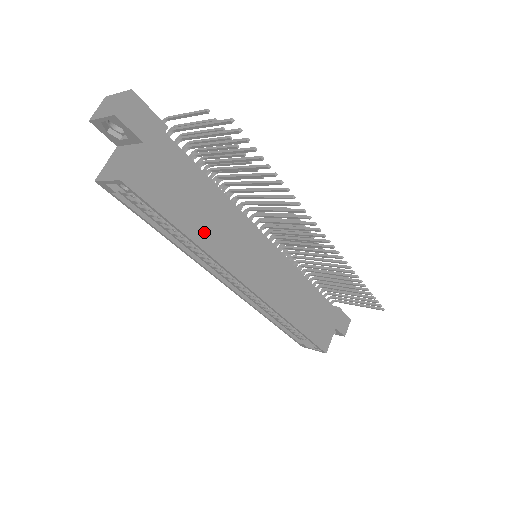
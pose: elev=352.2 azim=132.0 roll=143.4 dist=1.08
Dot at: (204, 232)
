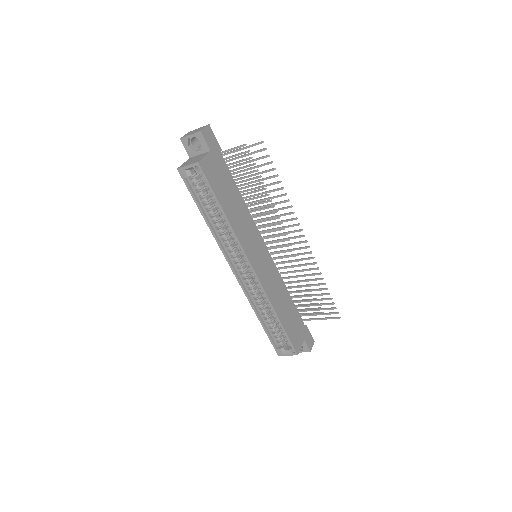
Dot at: (232, 216)
